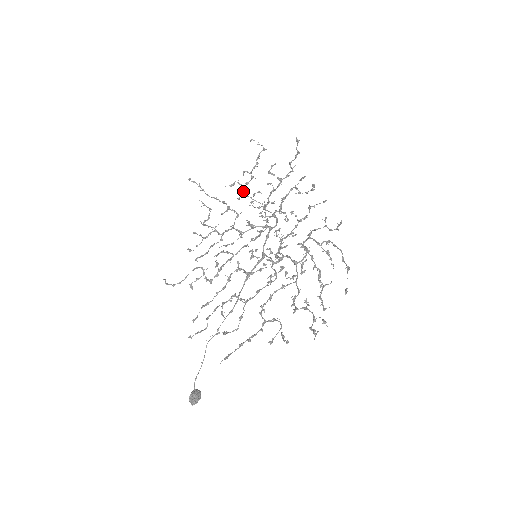
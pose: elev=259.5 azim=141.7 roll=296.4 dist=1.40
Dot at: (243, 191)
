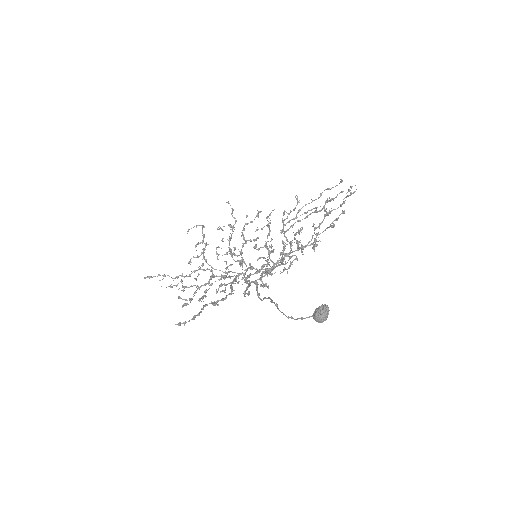
Dot at: (204, 256)
